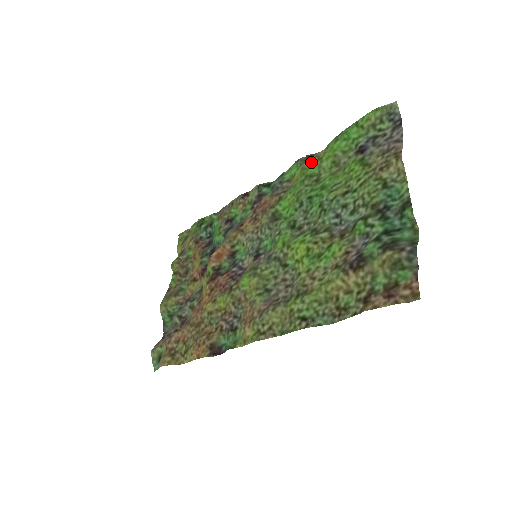
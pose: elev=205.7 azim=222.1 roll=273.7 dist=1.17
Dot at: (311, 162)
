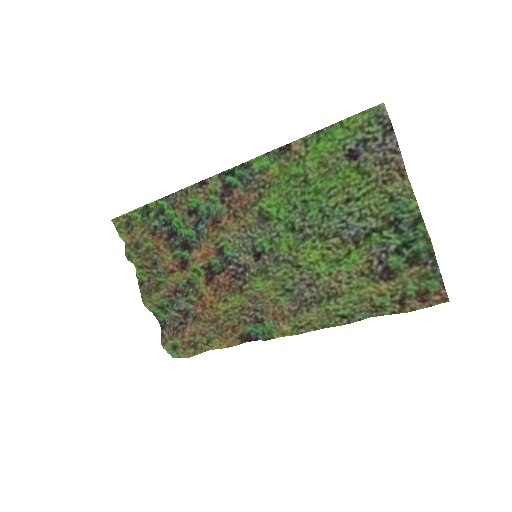
Dot at: (291, 160)
